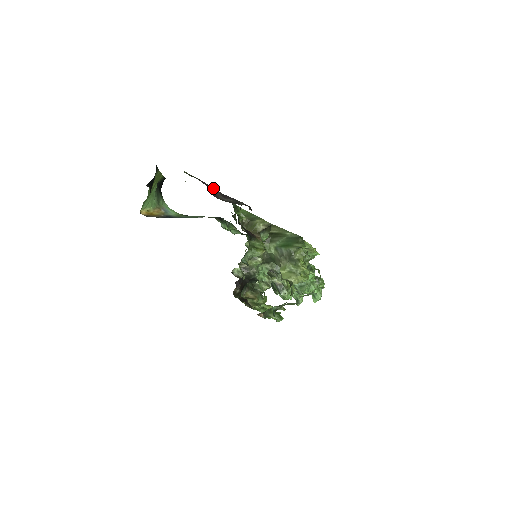
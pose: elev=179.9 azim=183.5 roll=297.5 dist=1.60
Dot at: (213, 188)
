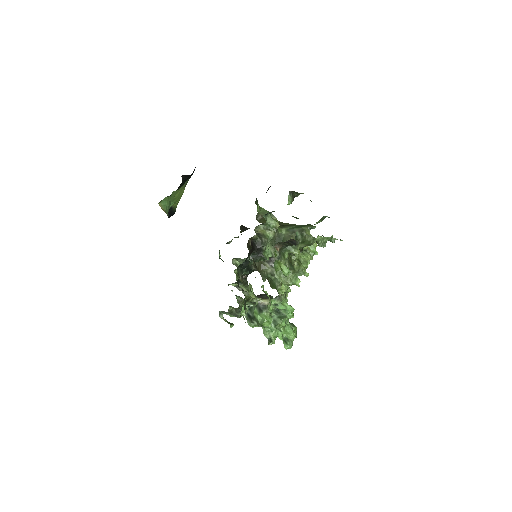
Dot at: occluded
